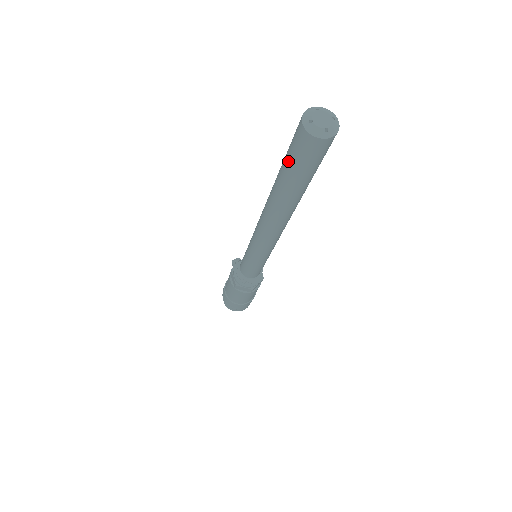
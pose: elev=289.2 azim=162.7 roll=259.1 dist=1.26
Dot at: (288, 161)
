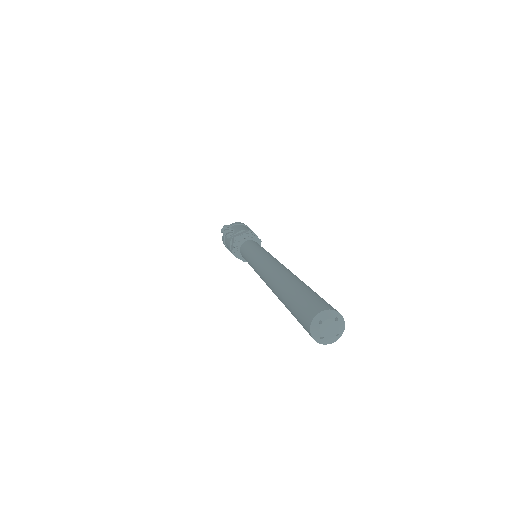
Dot at: occluded
